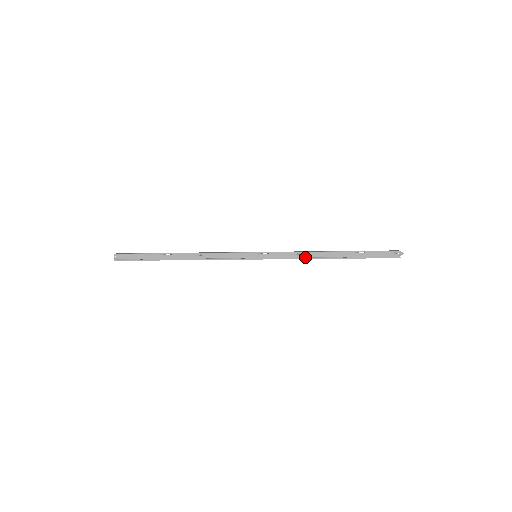
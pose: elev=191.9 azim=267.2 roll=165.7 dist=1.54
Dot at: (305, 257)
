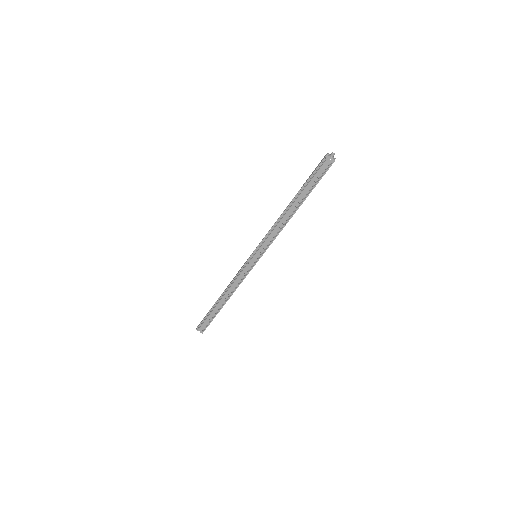
Dot at: (281, 227)
